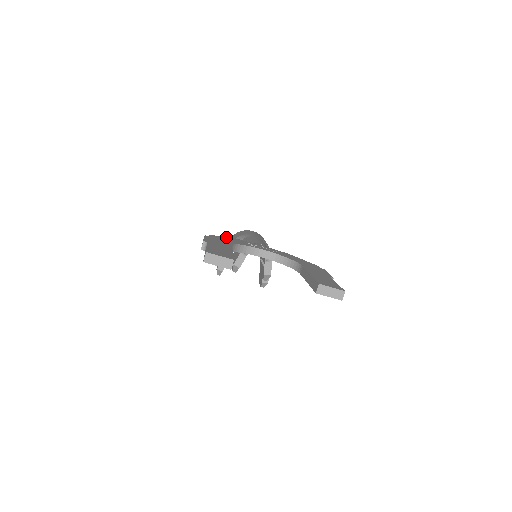
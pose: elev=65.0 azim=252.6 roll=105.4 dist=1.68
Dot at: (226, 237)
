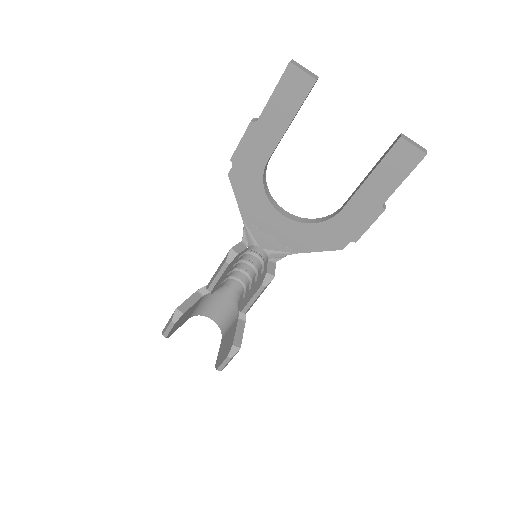
Dot at: occluded
